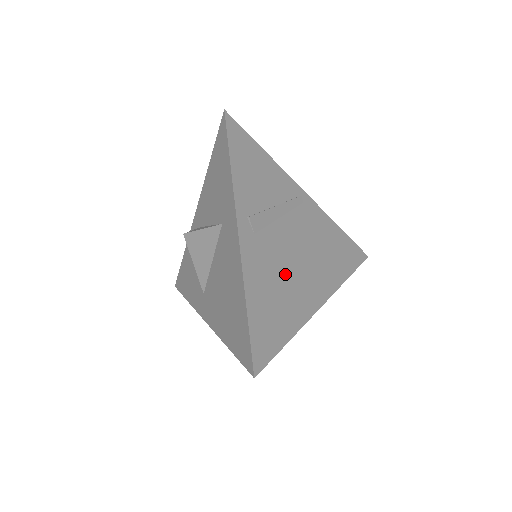
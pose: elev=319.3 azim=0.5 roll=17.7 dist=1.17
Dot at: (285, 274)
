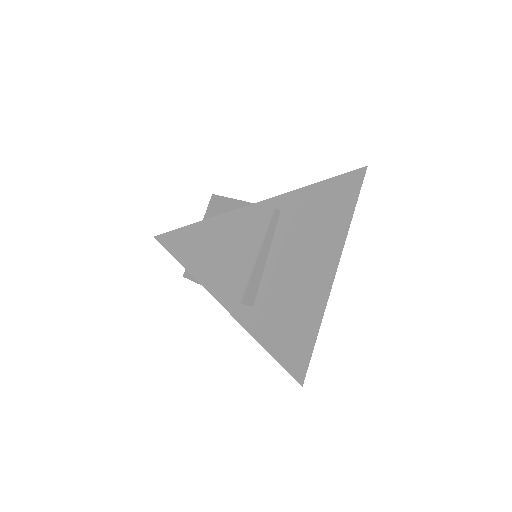
Dot at: (293, 299)
